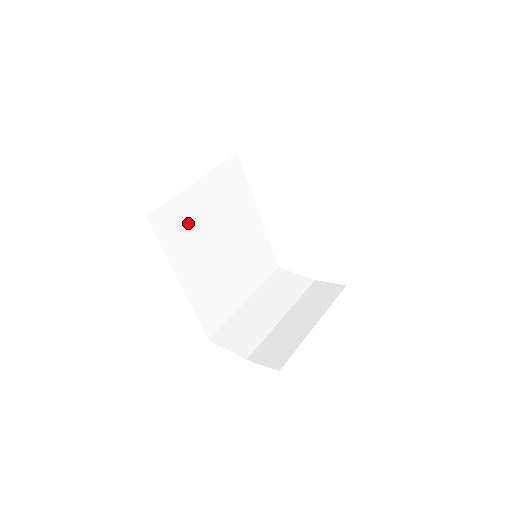
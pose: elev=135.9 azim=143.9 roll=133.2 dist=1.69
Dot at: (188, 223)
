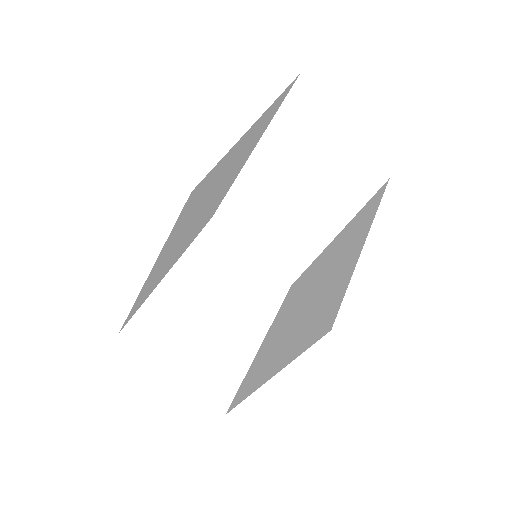
Dot at: (209, 188)
